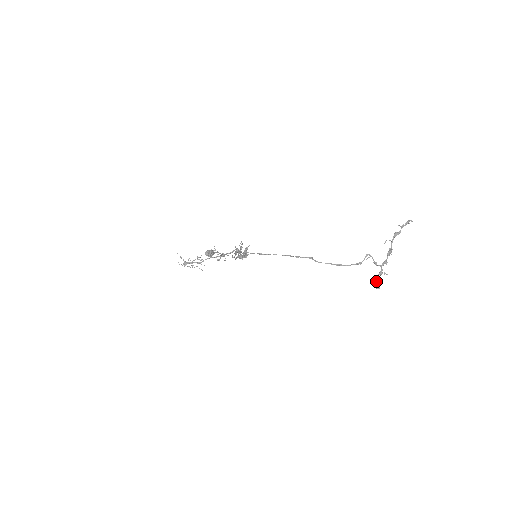
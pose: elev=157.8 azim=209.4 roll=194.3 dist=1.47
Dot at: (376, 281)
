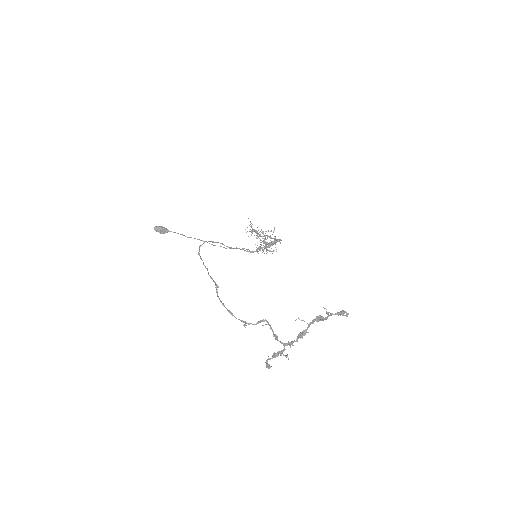
Dot at: occluded
